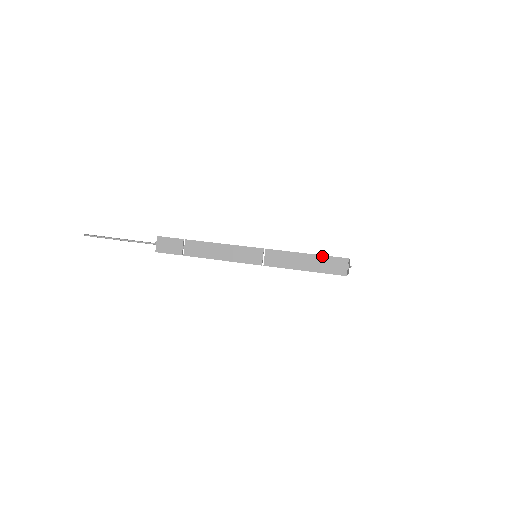
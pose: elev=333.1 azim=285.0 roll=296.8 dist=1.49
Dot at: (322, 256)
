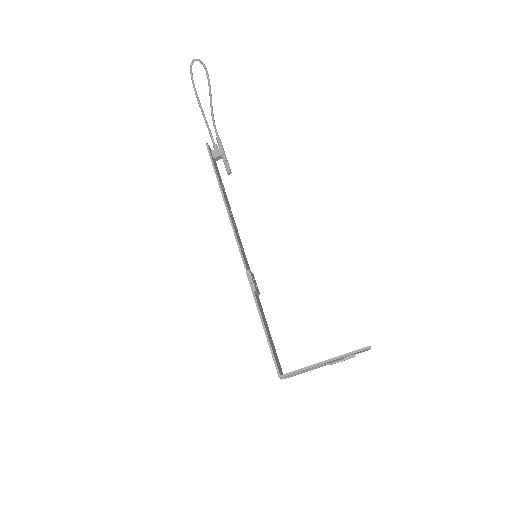
Dot at: (268, 343)
